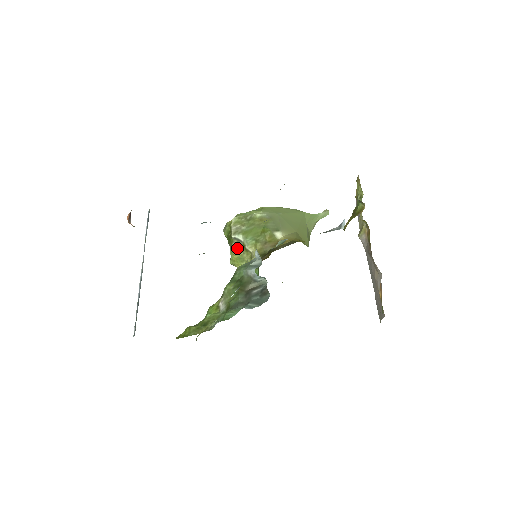
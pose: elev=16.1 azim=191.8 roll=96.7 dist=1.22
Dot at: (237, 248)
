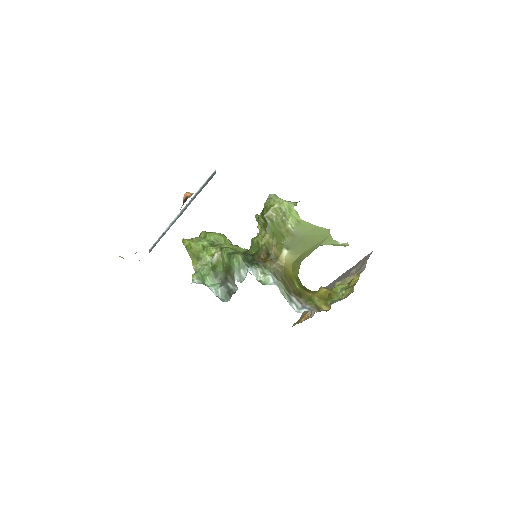
Dot at: (262, 222)
